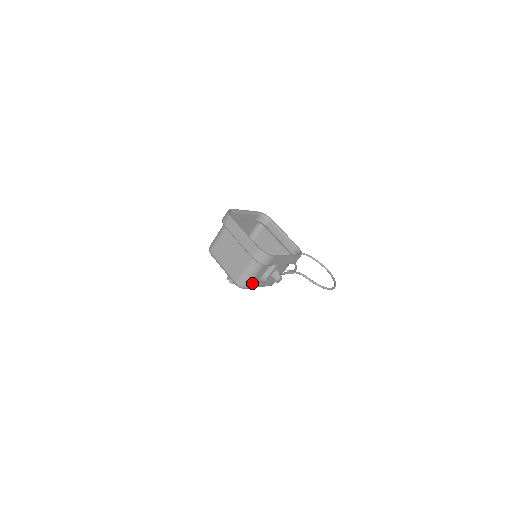
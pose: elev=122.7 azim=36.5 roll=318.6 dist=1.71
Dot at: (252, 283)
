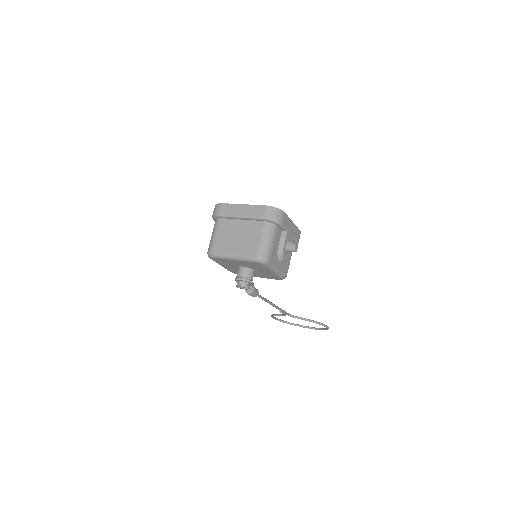
Dot at: (272, 255)
